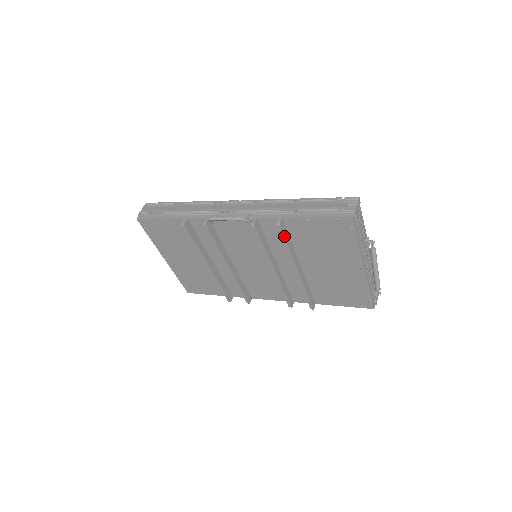
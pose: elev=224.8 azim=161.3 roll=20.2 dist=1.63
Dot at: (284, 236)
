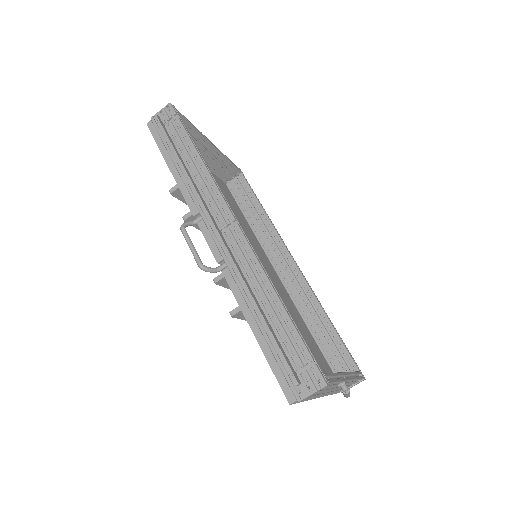
Dot at: (241, 318)
